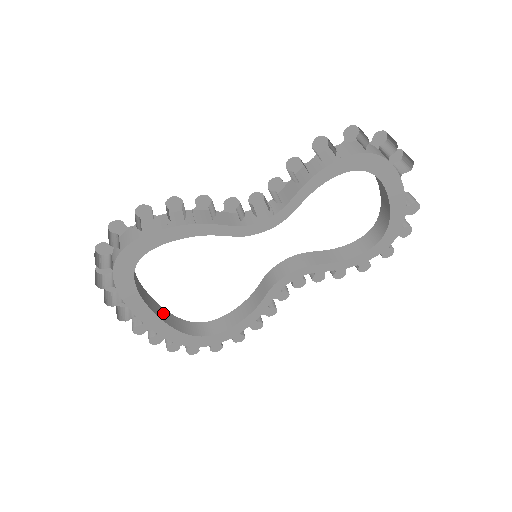
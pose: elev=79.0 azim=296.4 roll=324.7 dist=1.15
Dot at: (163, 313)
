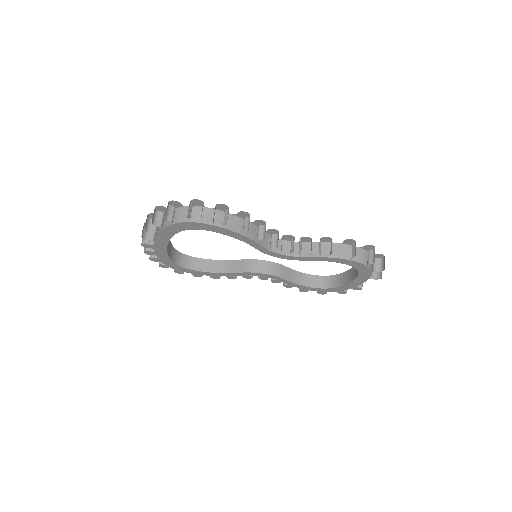
Dot at: occluded
